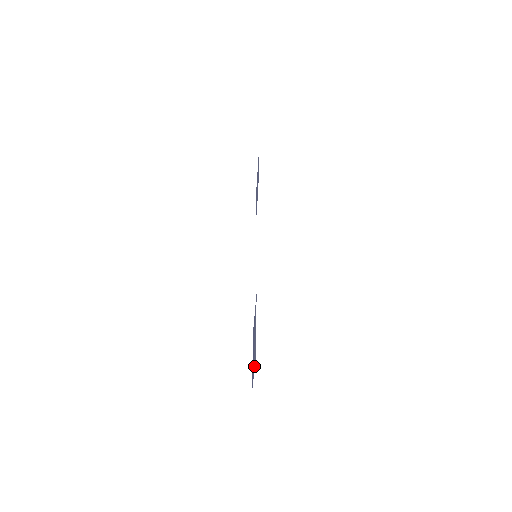
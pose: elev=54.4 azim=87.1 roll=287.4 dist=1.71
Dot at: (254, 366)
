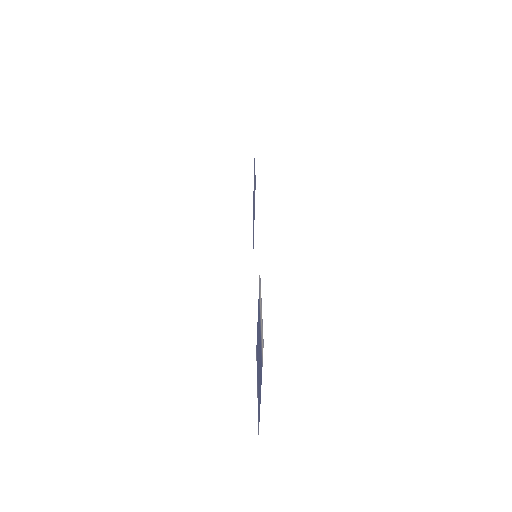
Dot at: (261, 368)
